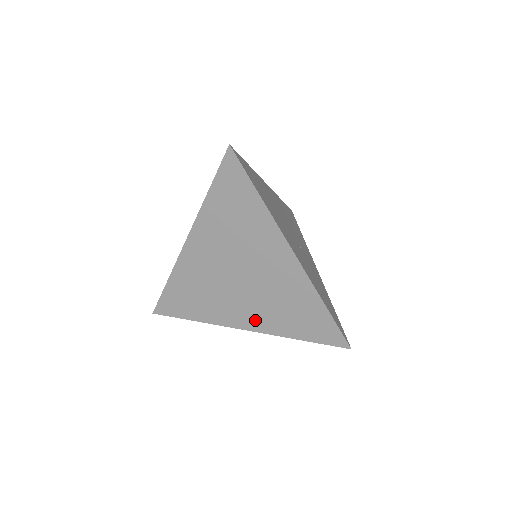
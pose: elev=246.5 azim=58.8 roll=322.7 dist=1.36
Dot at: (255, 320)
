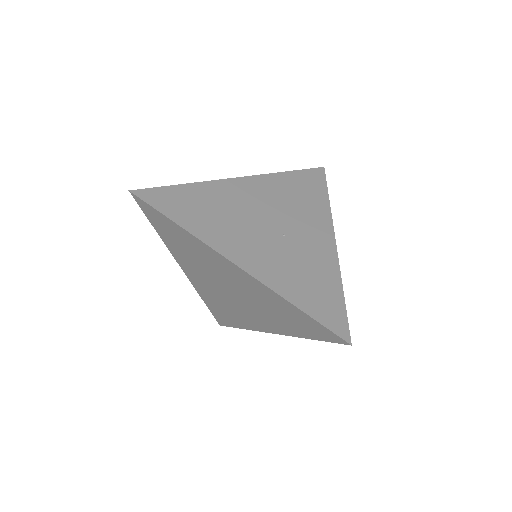
Dot at: (270, 325)
